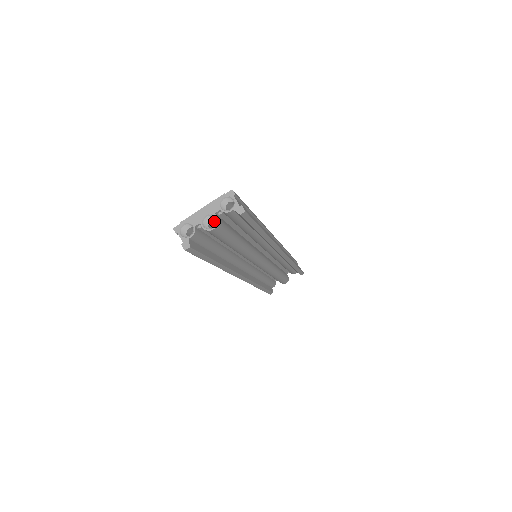
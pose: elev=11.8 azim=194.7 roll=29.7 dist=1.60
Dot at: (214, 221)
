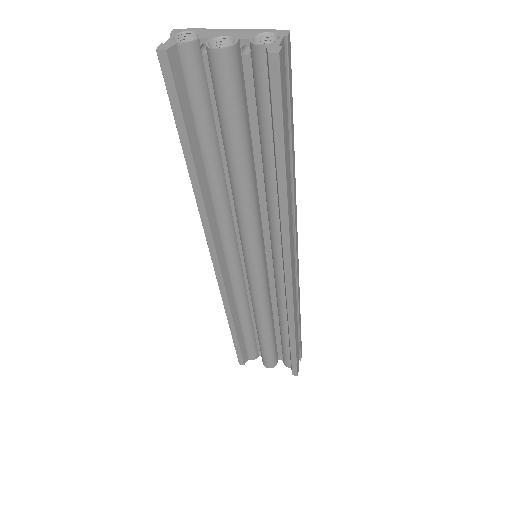
Dot at: occluded
